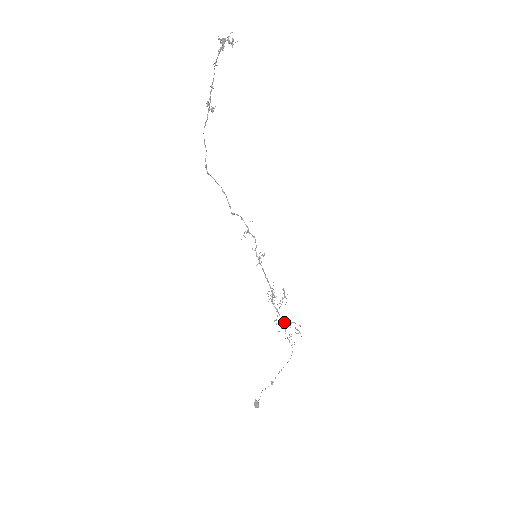
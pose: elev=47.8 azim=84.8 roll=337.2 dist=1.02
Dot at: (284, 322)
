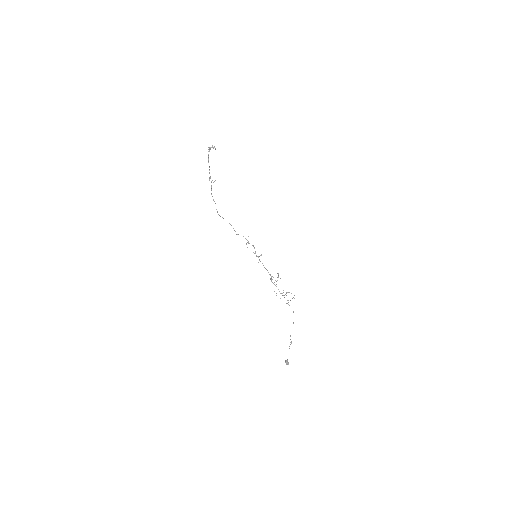
Dot at: (282, 293)
